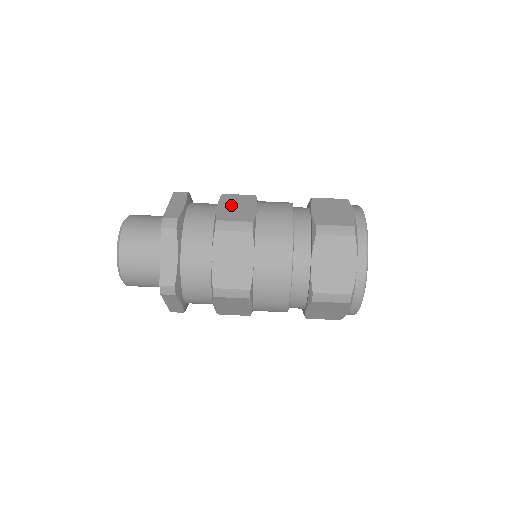
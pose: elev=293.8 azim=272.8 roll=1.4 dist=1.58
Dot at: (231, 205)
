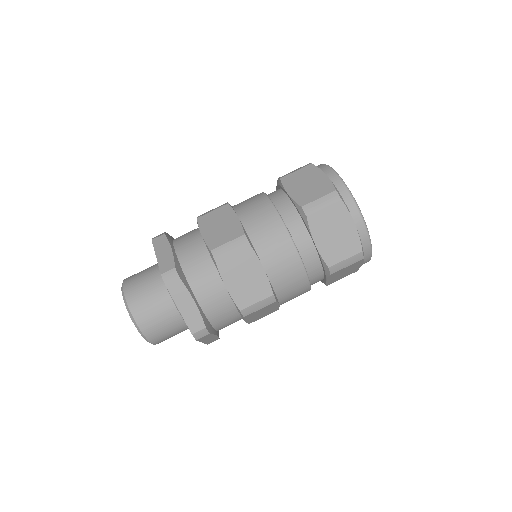
Dot at: (238, 278)
